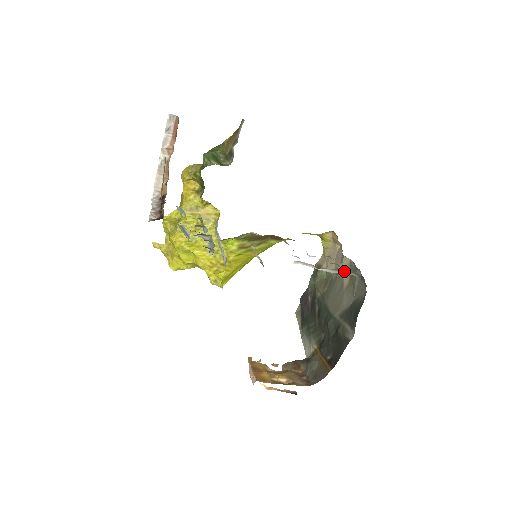
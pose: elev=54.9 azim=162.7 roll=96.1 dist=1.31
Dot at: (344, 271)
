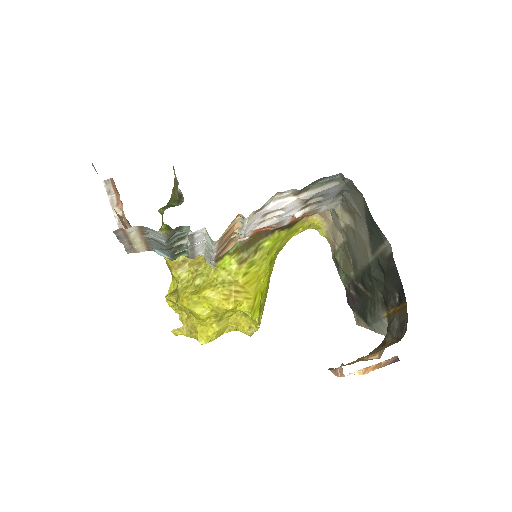
Dot at: (323, 185)
